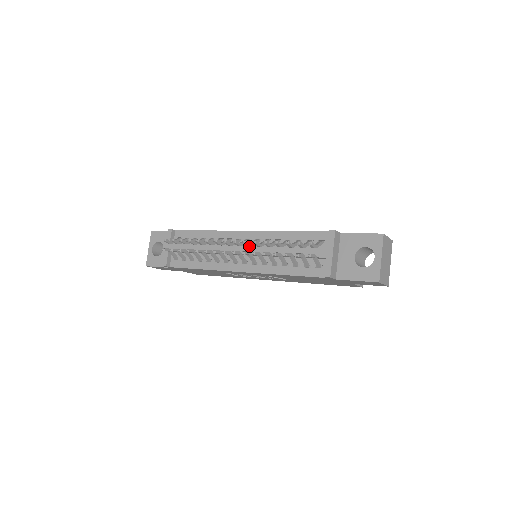
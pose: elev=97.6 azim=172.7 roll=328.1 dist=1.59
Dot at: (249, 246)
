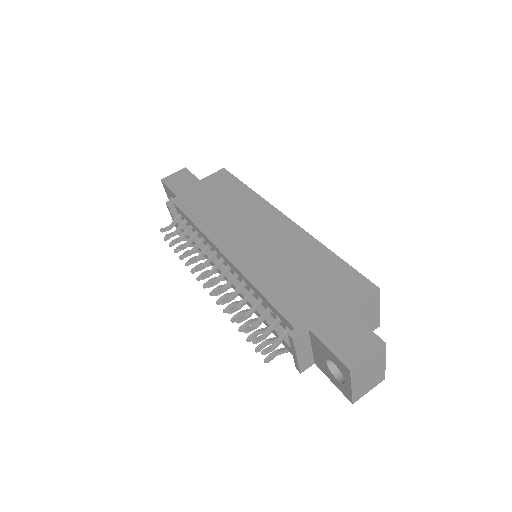
Dot at: (232, 273)
